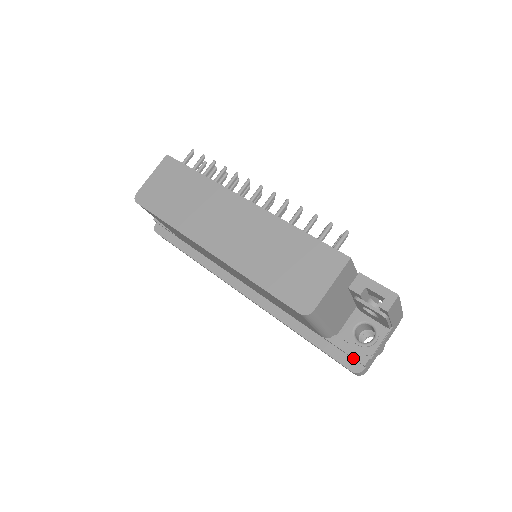
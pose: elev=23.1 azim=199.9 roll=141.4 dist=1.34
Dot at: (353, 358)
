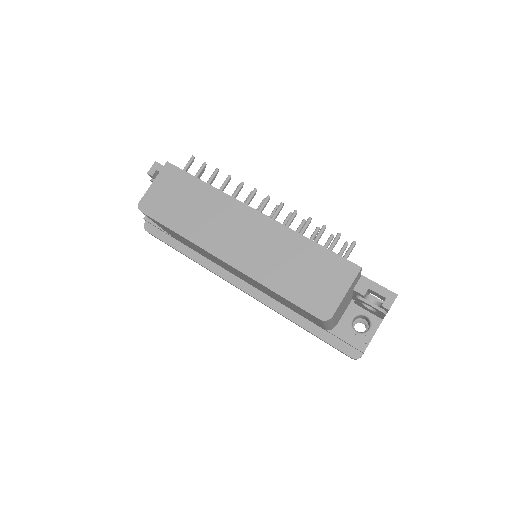
Dot at: (353, 347)
